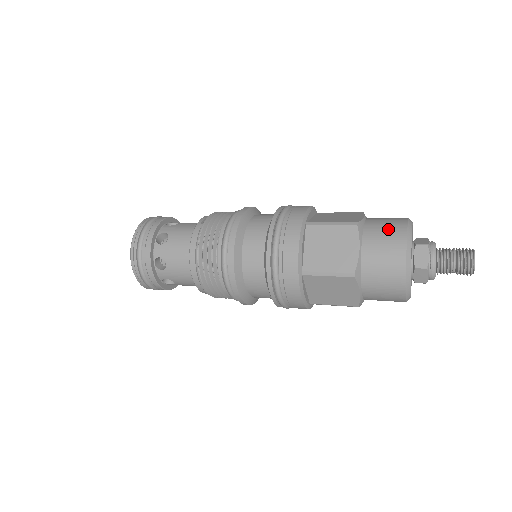
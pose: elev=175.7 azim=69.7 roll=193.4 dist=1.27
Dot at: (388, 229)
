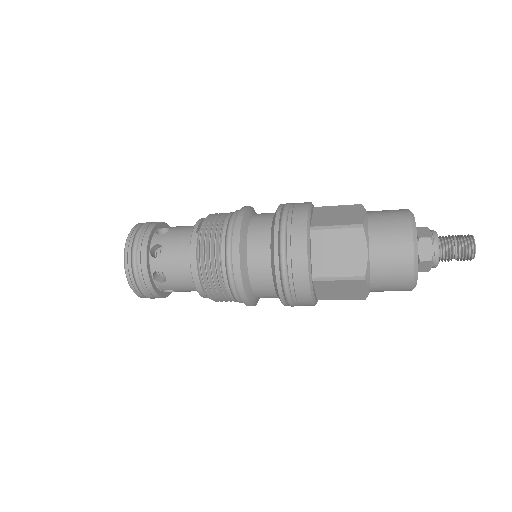
Dot at: (393, 227)
